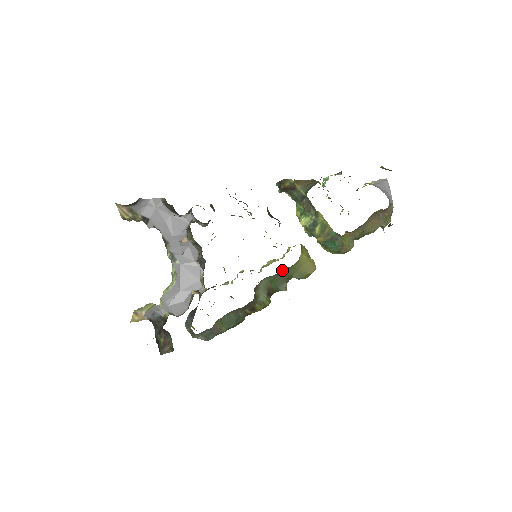
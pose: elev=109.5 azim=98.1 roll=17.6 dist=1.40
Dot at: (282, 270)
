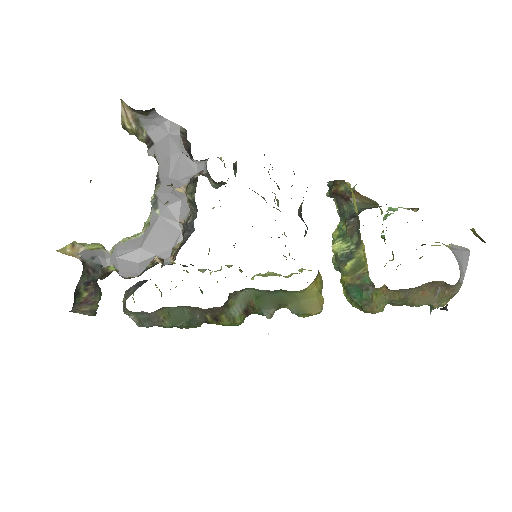
Dot at: (278, 290)
